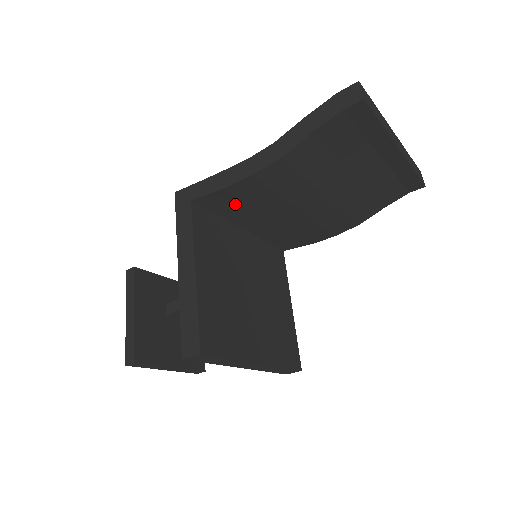
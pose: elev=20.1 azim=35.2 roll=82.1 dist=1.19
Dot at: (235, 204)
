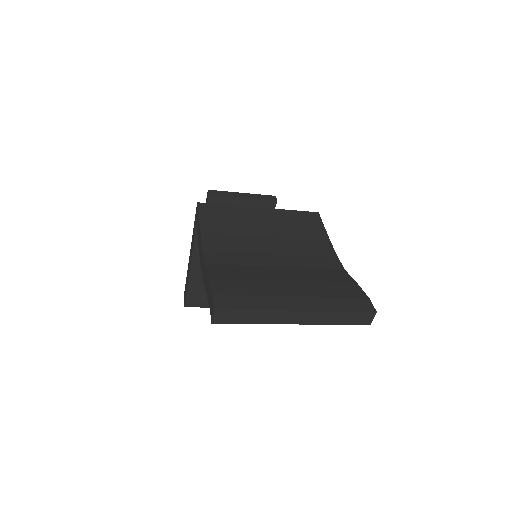
Dot at: occluded
